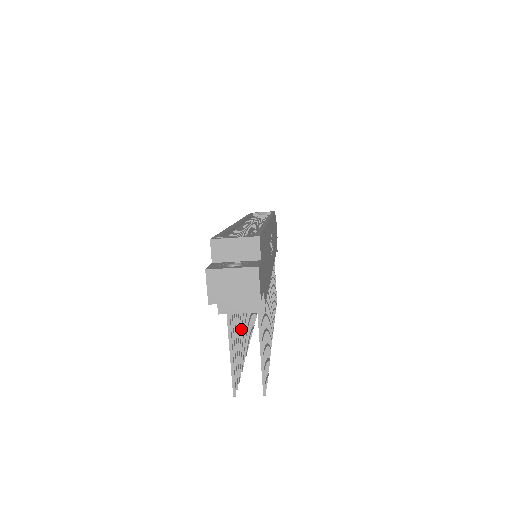
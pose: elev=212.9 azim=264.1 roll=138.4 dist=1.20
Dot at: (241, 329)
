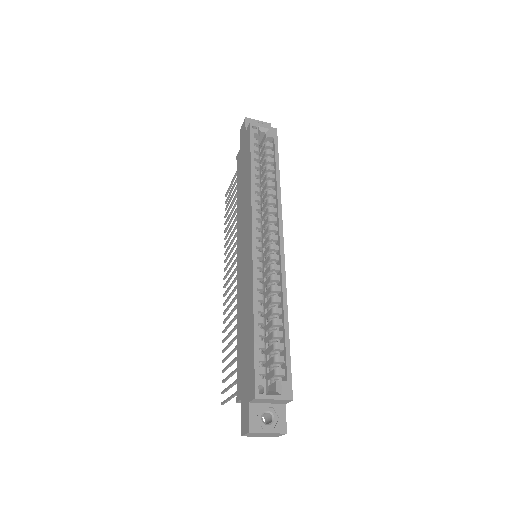
Dot at: (232, 342)
